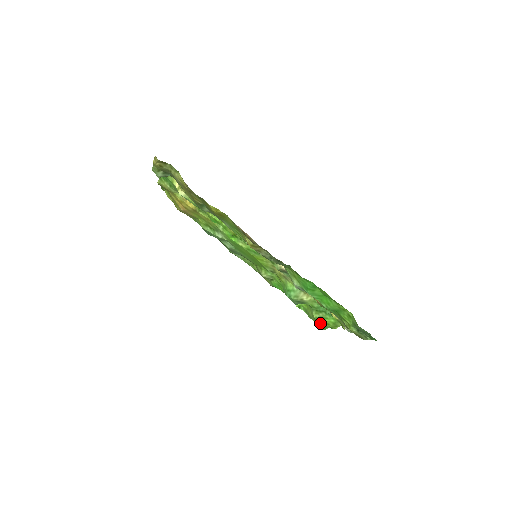
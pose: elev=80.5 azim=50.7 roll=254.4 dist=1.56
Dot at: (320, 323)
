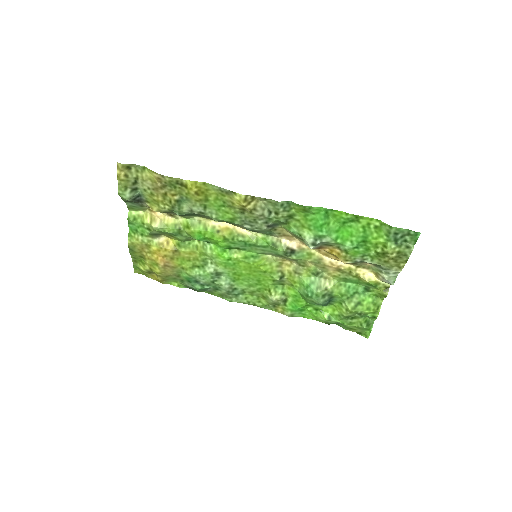
Dot at: (360, 320)
